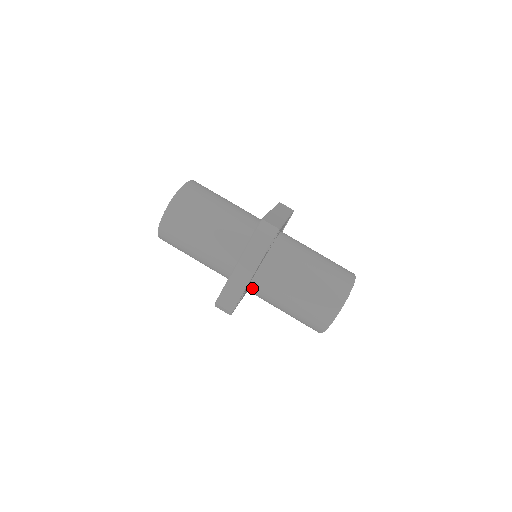
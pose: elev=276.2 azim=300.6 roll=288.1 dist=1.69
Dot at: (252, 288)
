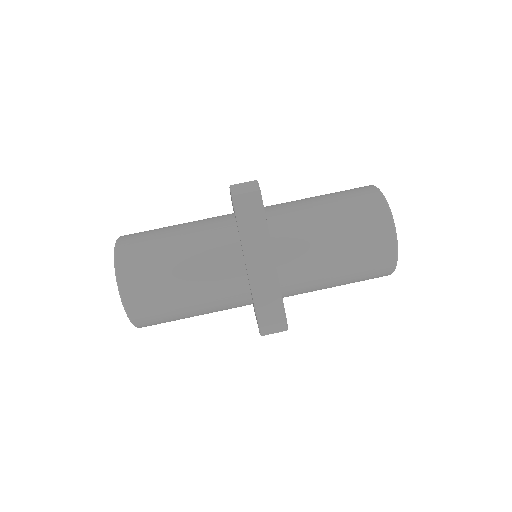
Dot at: (283, 282)
